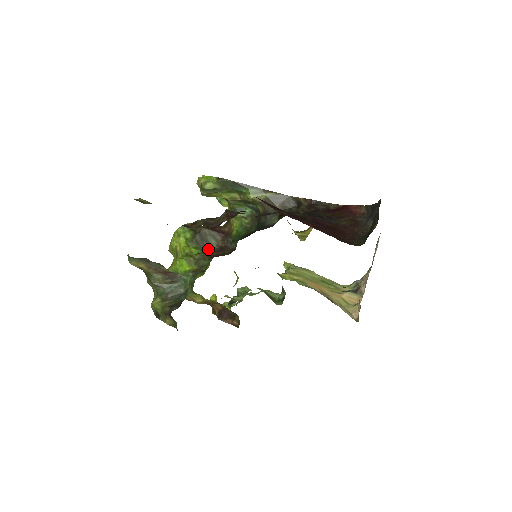
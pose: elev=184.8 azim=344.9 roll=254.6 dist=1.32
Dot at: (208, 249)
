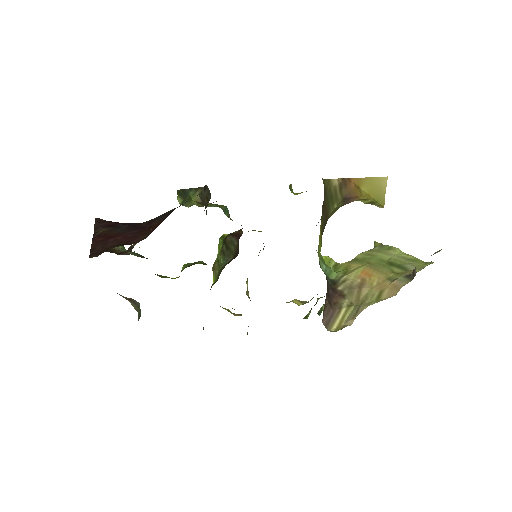
Dot at: (192, 264)
